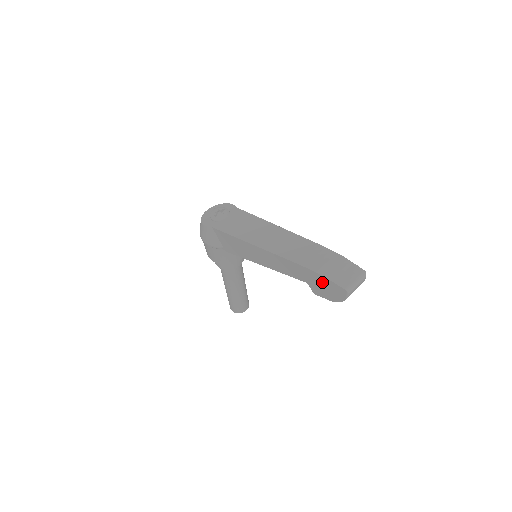
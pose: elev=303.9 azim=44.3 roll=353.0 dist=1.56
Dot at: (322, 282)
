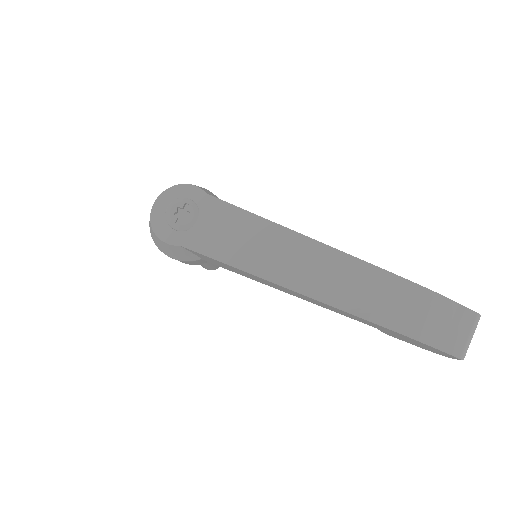
Dot at: (412, 341)
